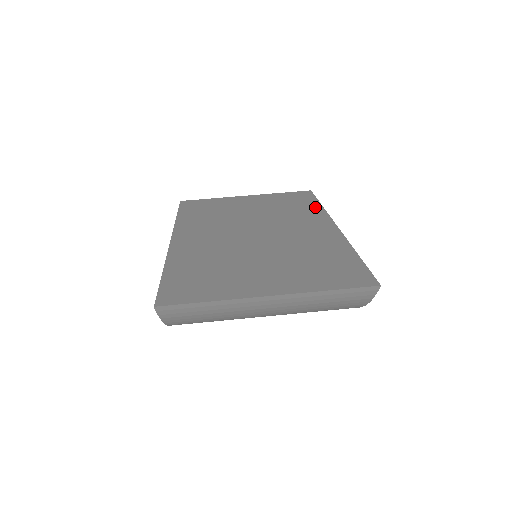
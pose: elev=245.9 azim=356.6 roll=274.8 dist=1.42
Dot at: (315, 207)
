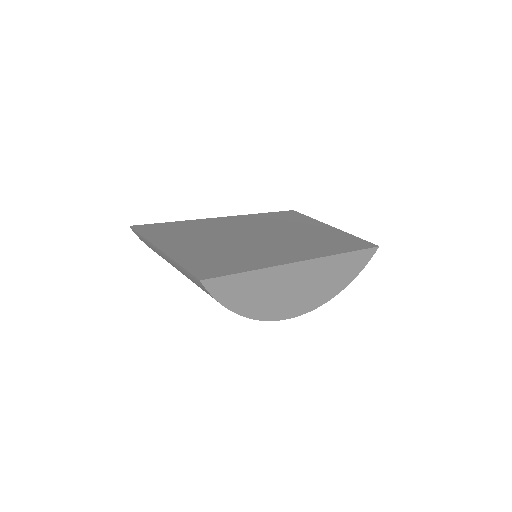
Dot at: (337, 250)
